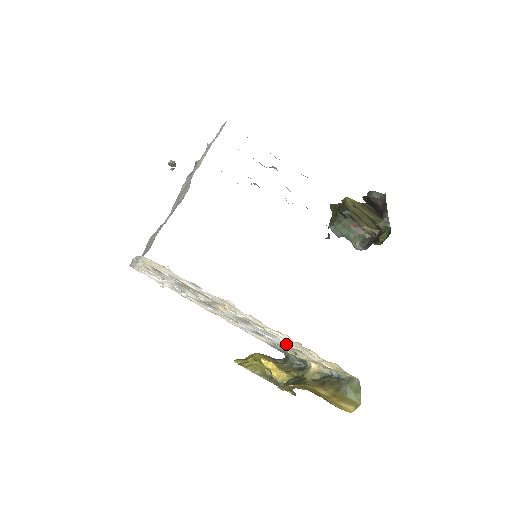
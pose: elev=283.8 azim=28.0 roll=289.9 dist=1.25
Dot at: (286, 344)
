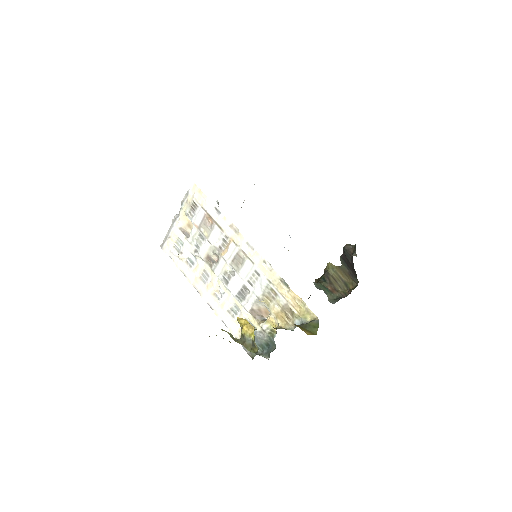
Dot at: (265, 282)
